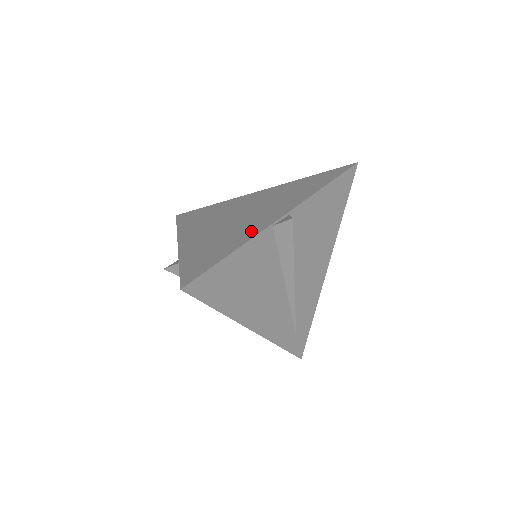
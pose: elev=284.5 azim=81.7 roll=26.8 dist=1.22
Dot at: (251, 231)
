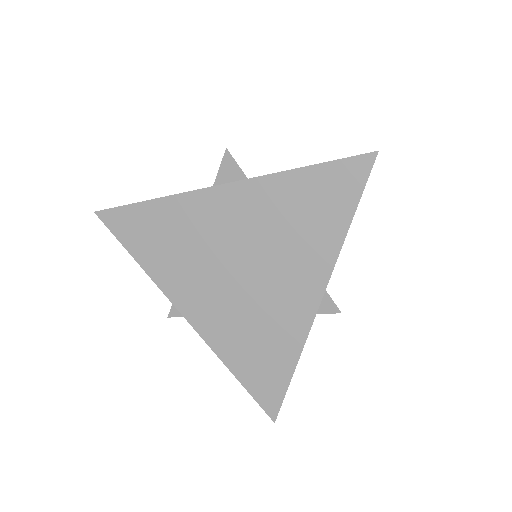
Dot at: (293, 326)
